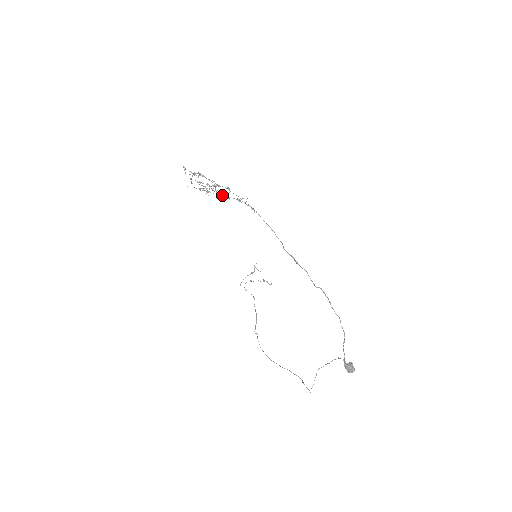
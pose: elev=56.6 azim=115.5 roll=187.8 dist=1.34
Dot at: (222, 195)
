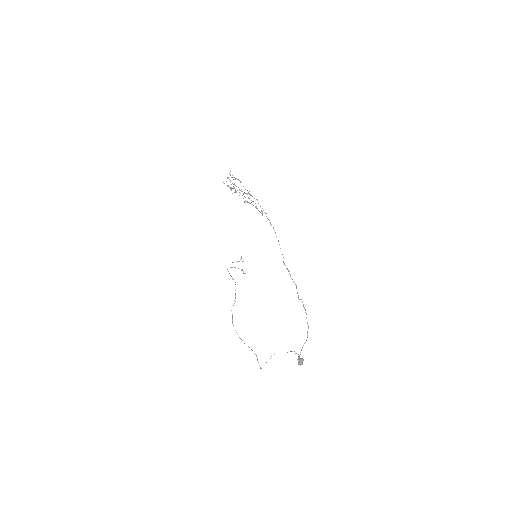
Dot at: occluded
